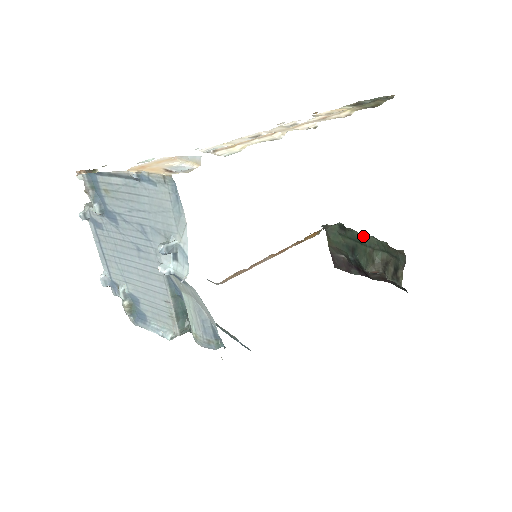
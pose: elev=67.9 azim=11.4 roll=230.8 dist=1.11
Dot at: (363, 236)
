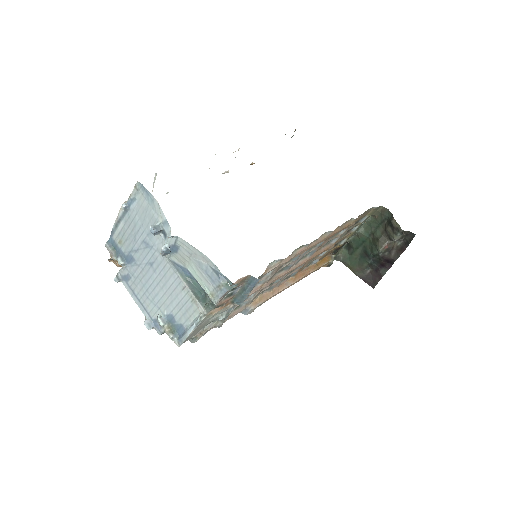
Dot at: (358, 231)
